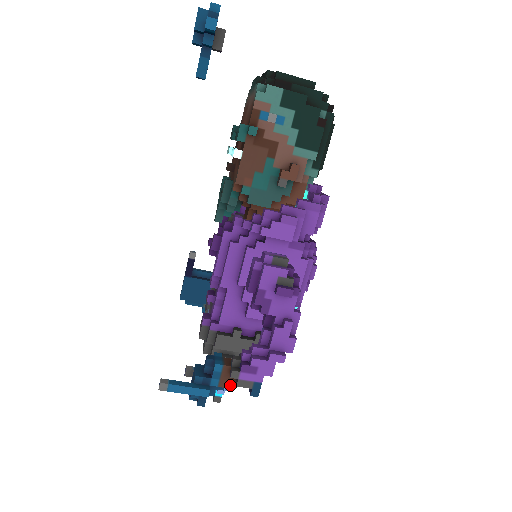
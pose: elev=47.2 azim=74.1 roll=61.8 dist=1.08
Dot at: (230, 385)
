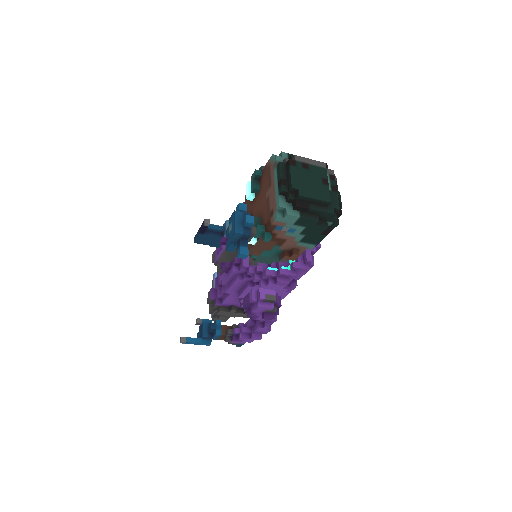
Dot at: (224, 340)
